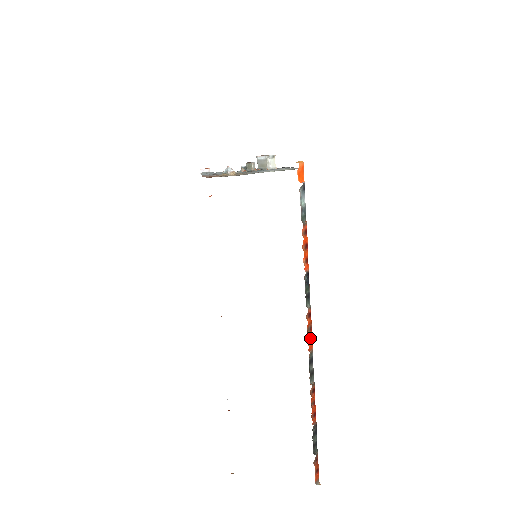
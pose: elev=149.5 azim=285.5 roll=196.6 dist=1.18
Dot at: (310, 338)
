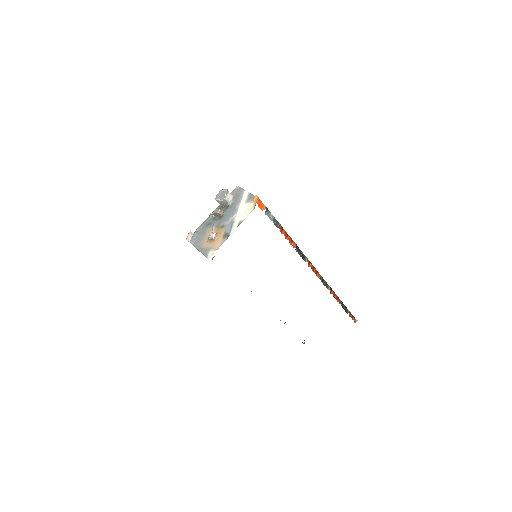
Dot at: (316, 272)
